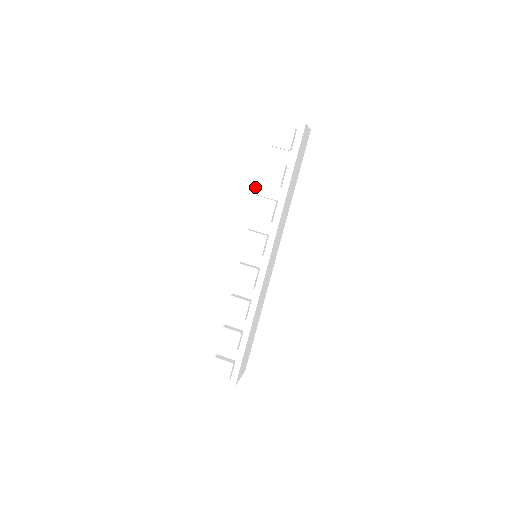
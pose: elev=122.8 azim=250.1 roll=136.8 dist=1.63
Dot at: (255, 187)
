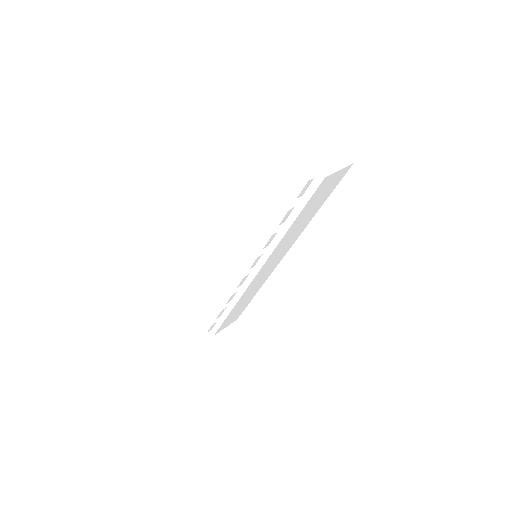
Dot at: (262, 207)
